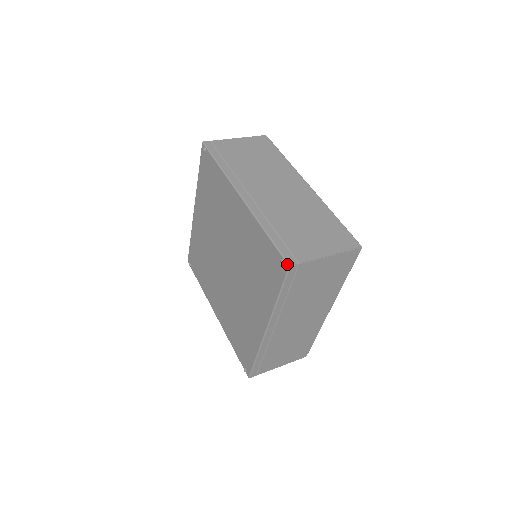
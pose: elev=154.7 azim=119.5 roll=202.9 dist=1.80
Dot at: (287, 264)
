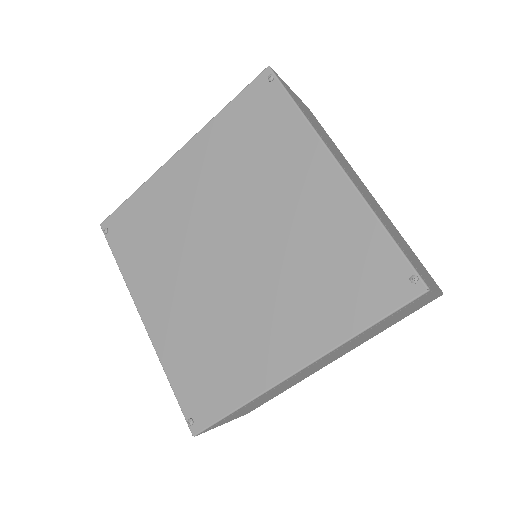
Dot at: (425, 285)
